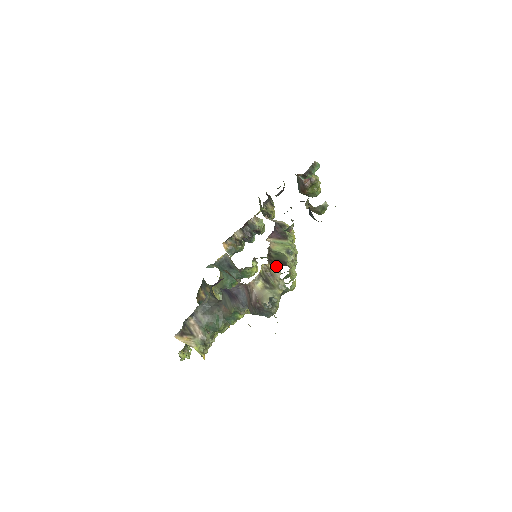
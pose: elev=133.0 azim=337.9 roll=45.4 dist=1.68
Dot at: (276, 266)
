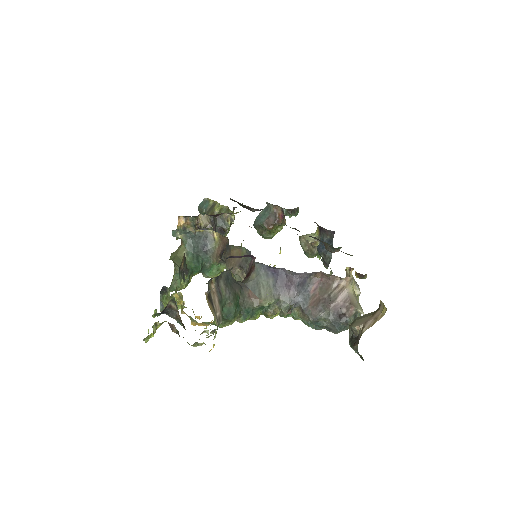
Dot at: occluded
